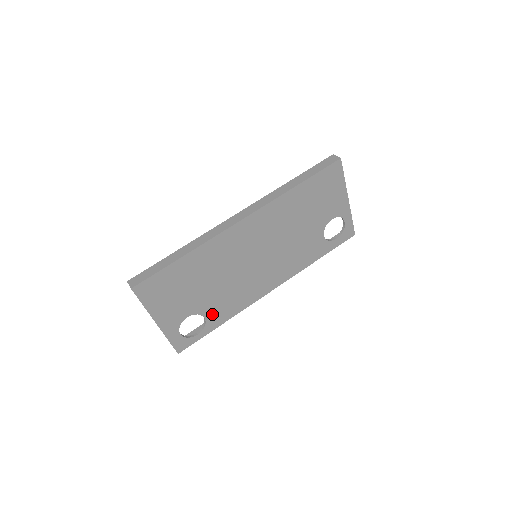
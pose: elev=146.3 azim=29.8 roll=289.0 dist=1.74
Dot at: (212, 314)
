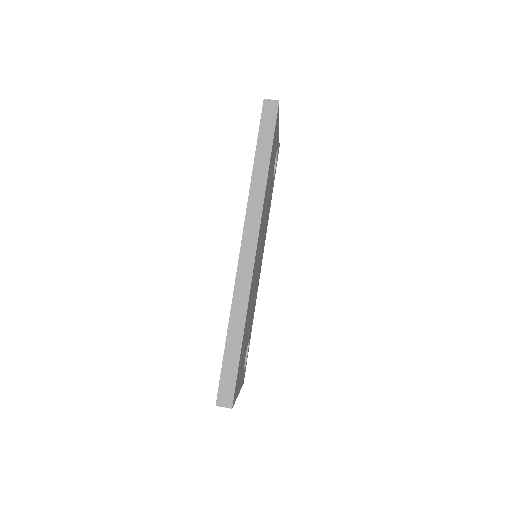
Dot at: (250, 332)
